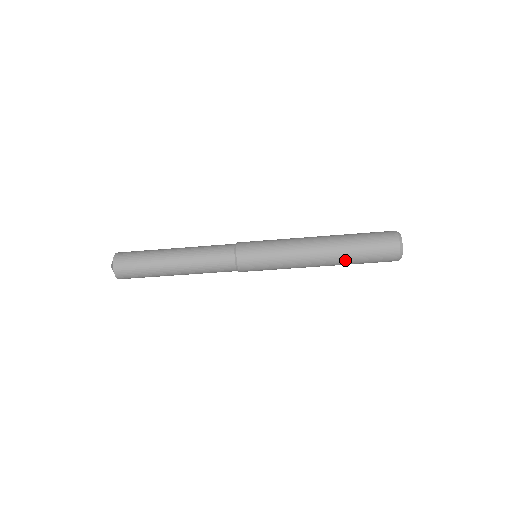
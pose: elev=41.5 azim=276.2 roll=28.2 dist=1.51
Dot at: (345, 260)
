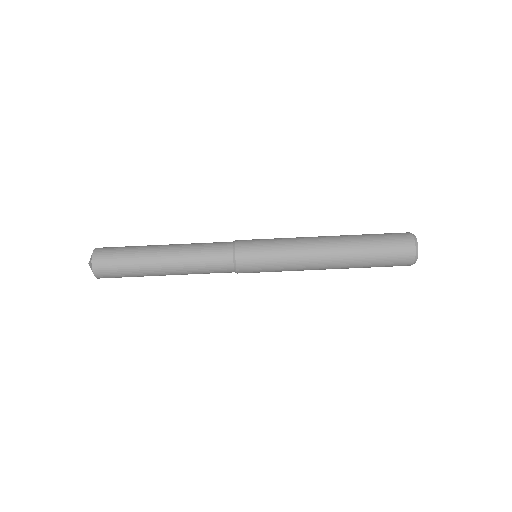
Dot at: (356, 254)
